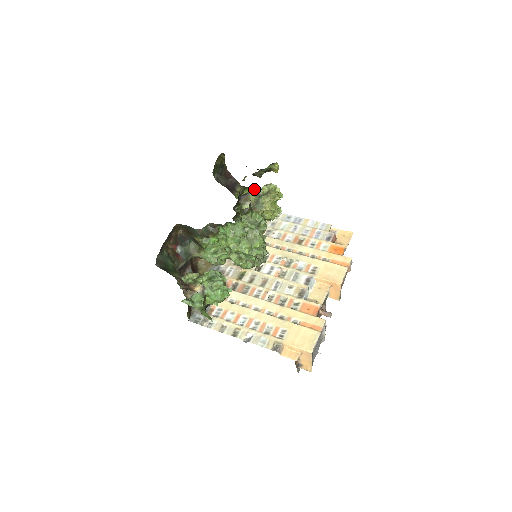
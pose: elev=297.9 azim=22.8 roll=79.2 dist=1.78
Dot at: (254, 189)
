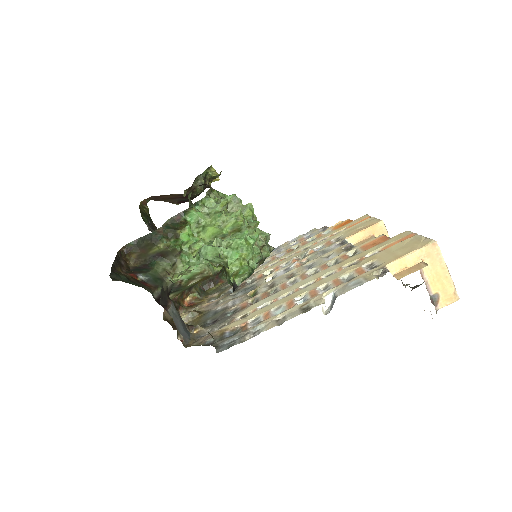
Dot at: occluded
